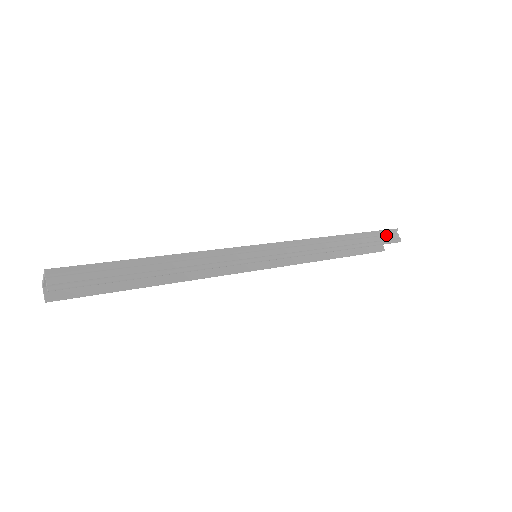
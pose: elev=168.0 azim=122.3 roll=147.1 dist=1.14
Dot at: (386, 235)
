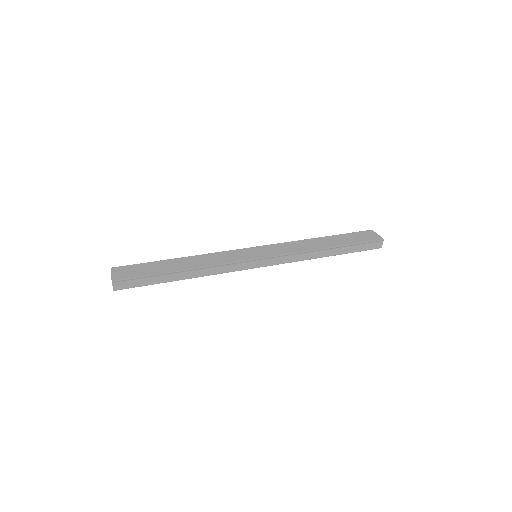
Dot at: (371, 244)
